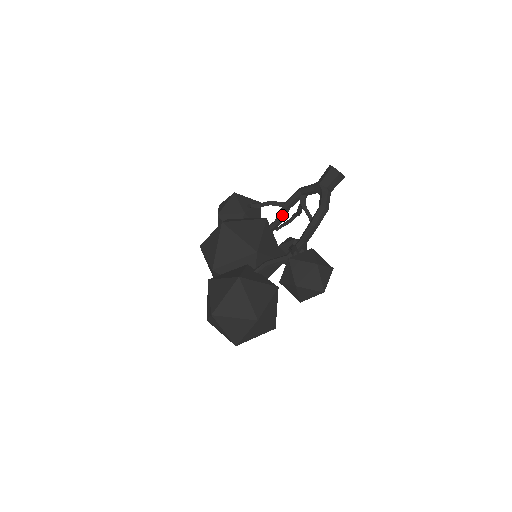
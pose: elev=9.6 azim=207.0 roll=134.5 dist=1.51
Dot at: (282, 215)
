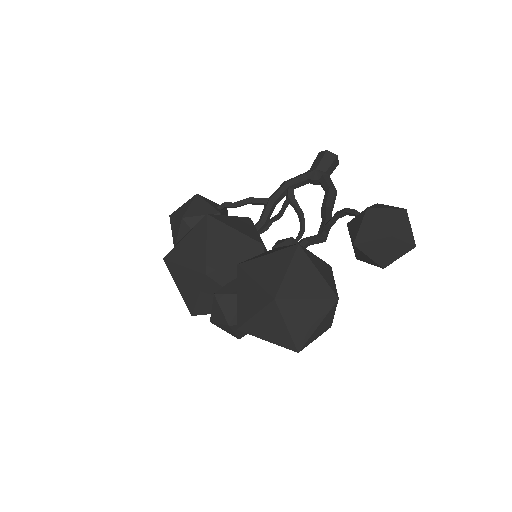
Dot at: (269, 212)
